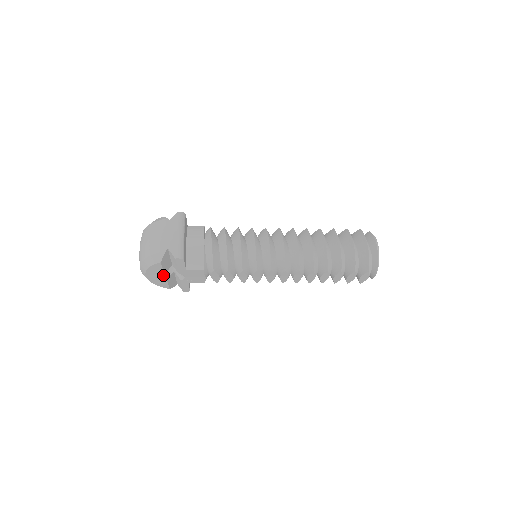
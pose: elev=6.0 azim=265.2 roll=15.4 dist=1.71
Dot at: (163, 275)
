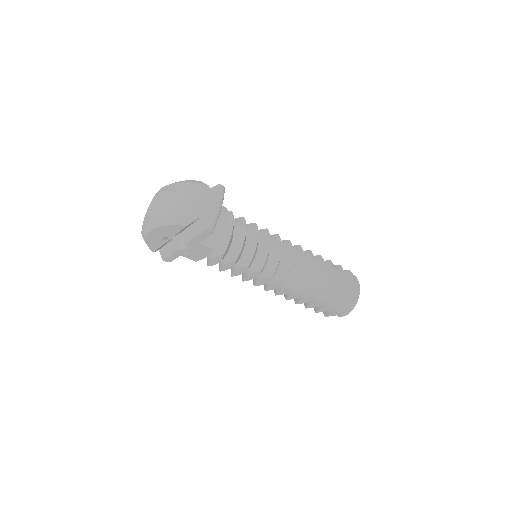
Dot at: (166, 237)
